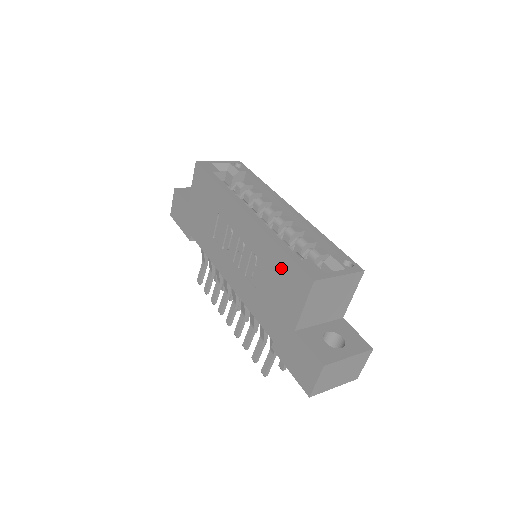
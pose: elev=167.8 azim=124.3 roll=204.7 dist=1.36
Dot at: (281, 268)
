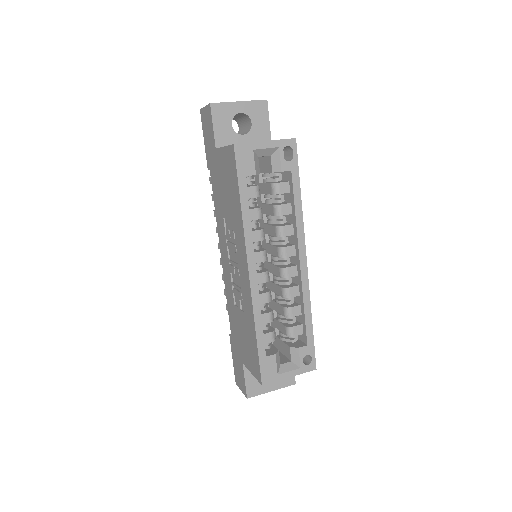
Dot at: (251, 340)
